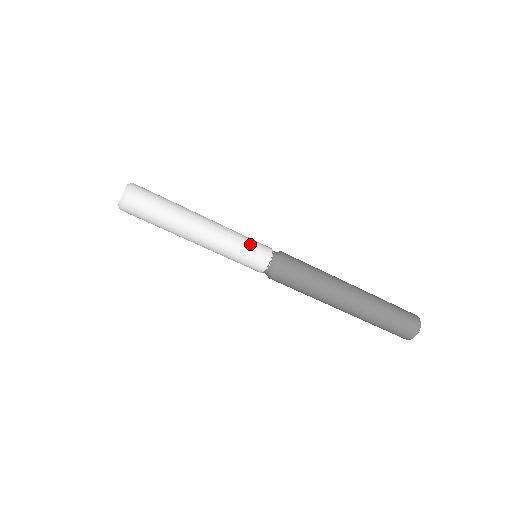
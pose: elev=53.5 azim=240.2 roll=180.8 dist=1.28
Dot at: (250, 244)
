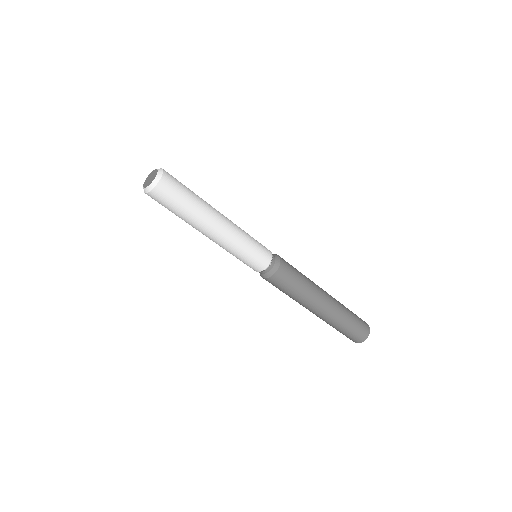
Dot at: (256, 240)
